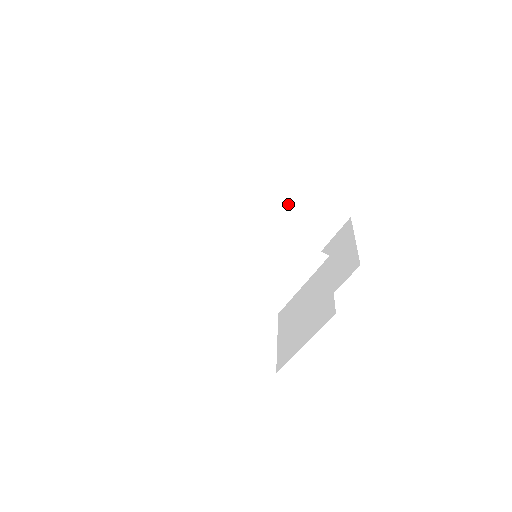
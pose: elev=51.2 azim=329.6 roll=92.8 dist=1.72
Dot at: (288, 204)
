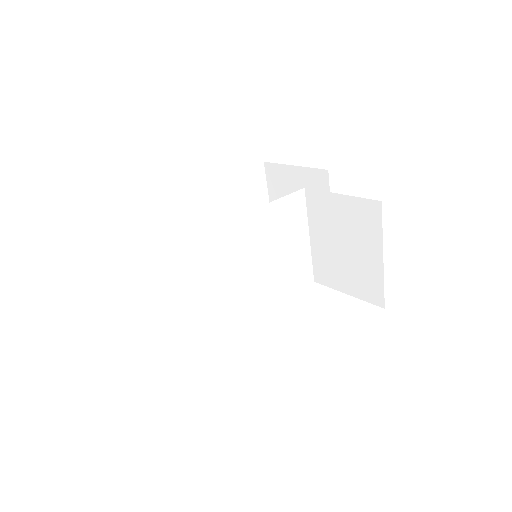
Dot at: (214, 204)
